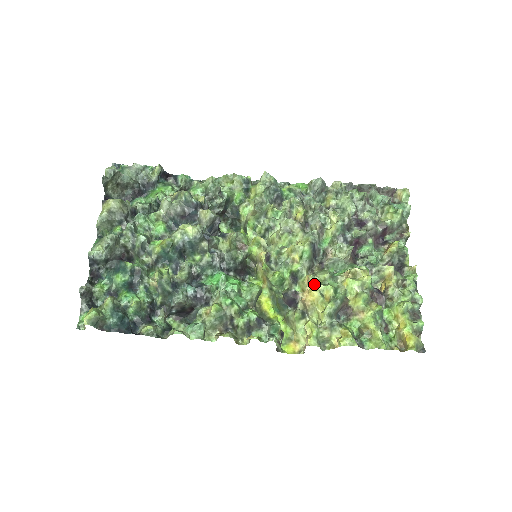
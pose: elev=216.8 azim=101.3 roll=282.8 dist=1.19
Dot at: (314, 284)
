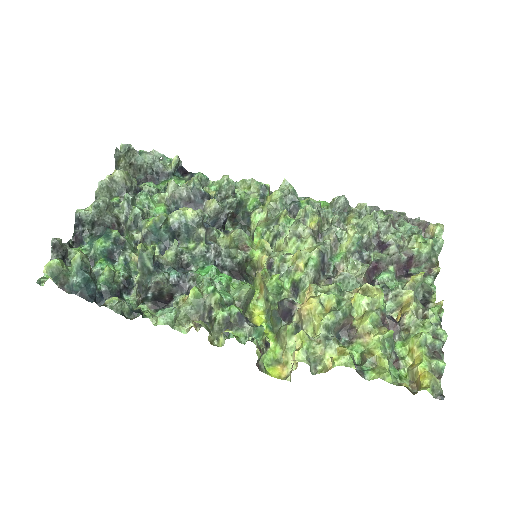
Dot at: (315, 293)
